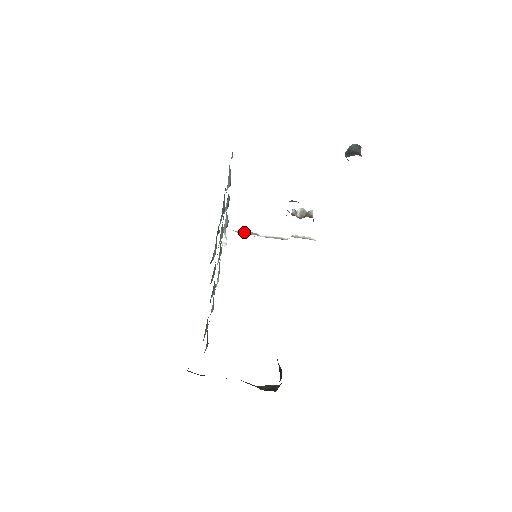
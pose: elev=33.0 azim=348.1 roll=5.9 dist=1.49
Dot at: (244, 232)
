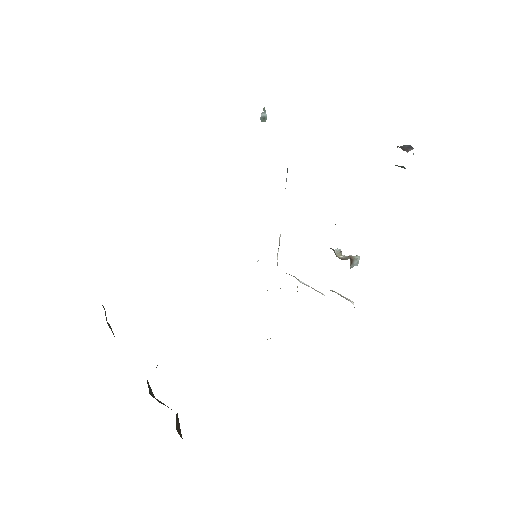
Dot at: occluded
